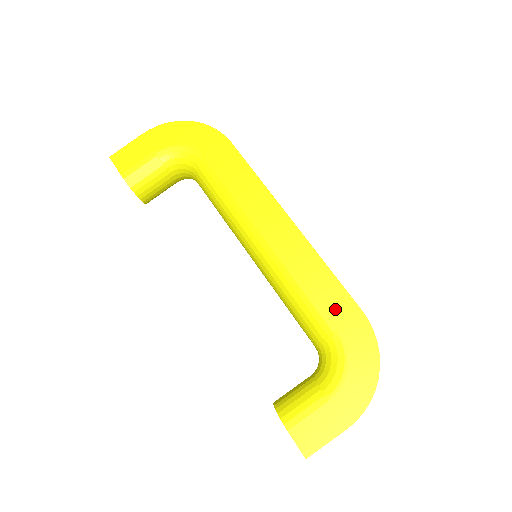
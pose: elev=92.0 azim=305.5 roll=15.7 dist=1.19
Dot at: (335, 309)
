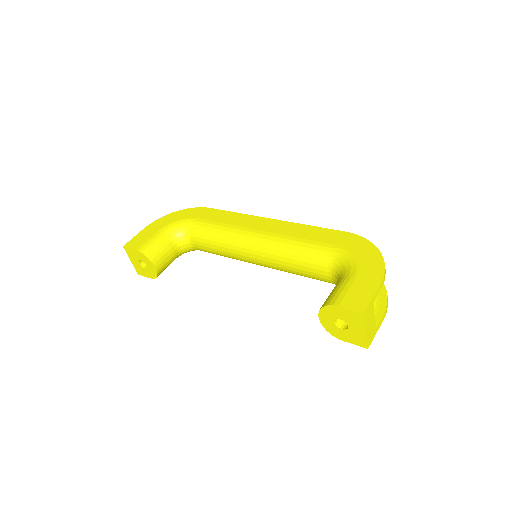
Dot at: (327, 238)
